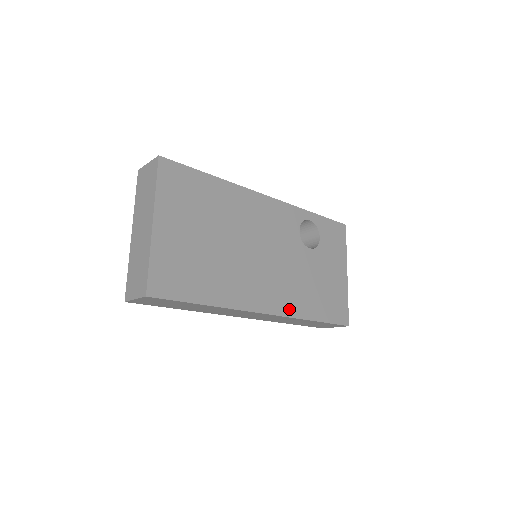
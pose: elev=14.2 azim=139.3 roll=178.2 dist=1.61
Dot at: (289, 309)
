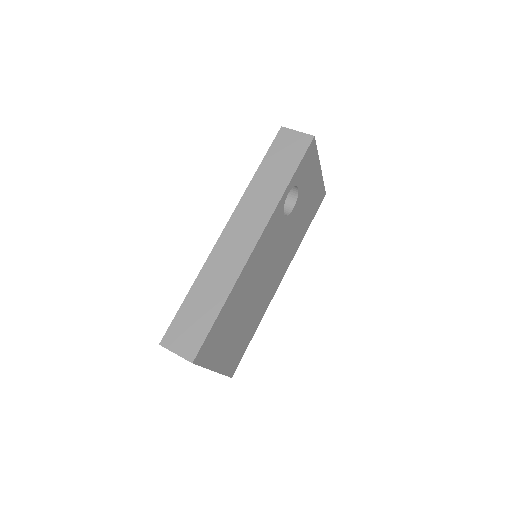
Dot at: (291, 257)
